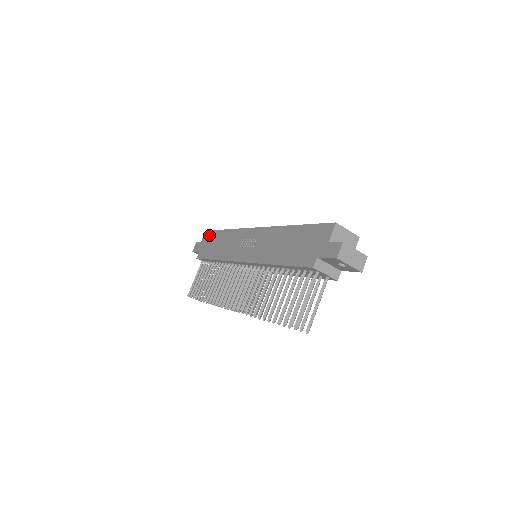
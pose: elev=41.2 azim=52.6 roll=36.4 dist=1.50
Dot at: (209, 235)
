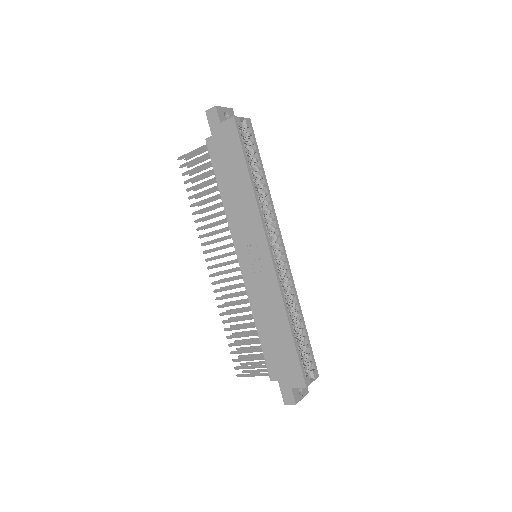
Dot at: (233, 138)
